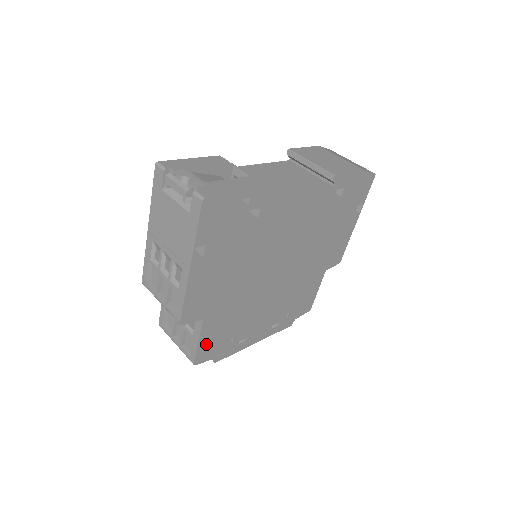
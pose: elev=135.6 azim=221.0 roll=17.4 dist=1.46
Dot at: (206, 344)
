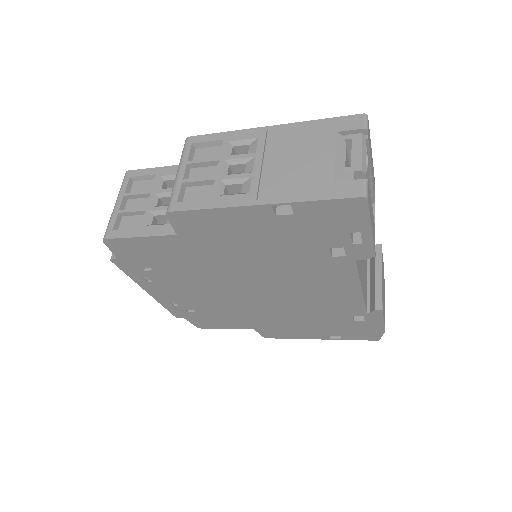
Dot at: (138, 245)
